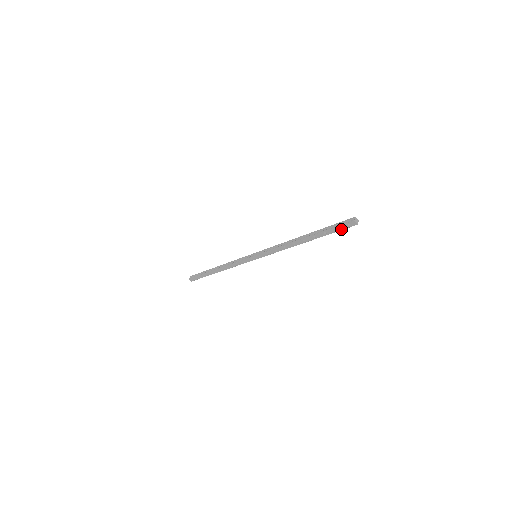
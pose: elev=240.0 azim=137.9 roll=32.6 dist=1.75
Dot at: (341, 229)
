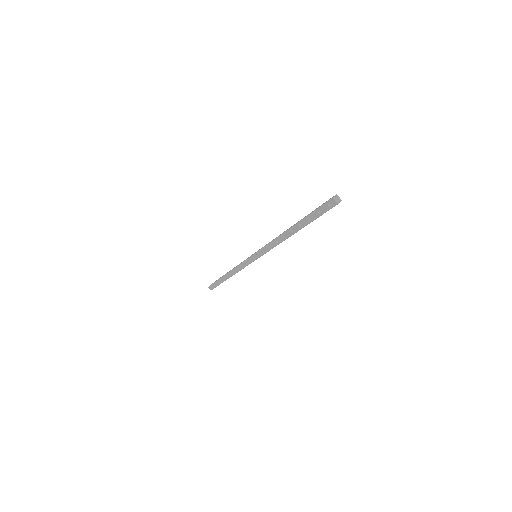
Dot at: (323, 212)
